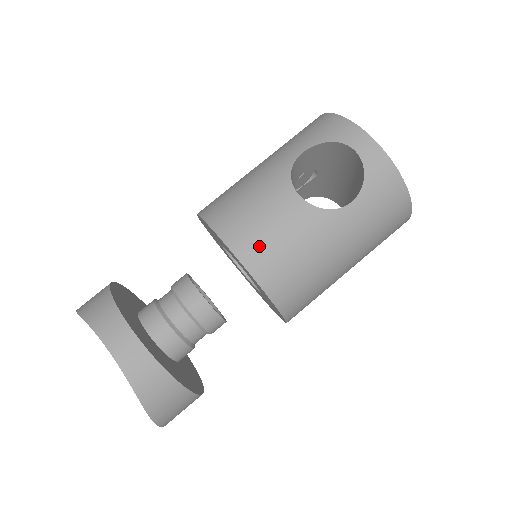
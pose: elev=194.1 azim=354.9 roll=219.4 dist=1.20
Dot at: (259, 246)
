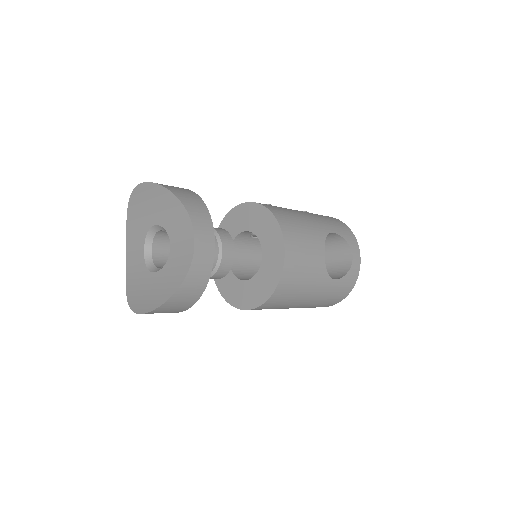
Dot at: (296, 261)
